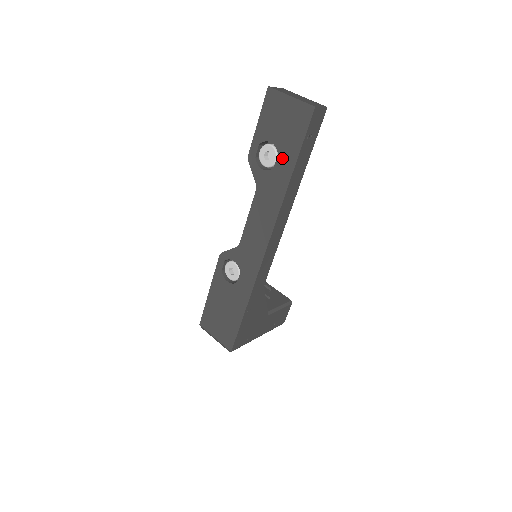
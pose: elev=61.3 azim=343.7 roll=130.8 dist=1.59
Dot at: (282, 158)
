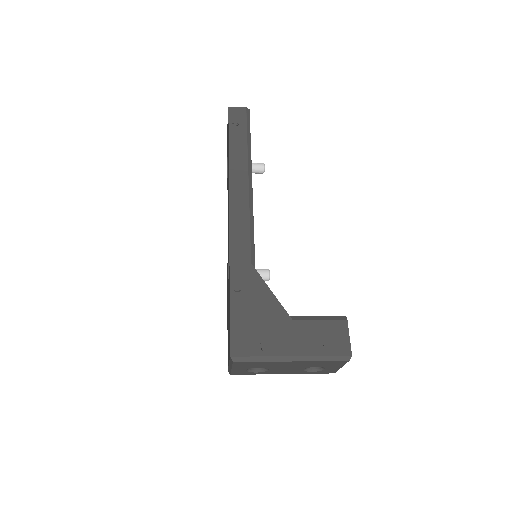
Dot at: occluded
